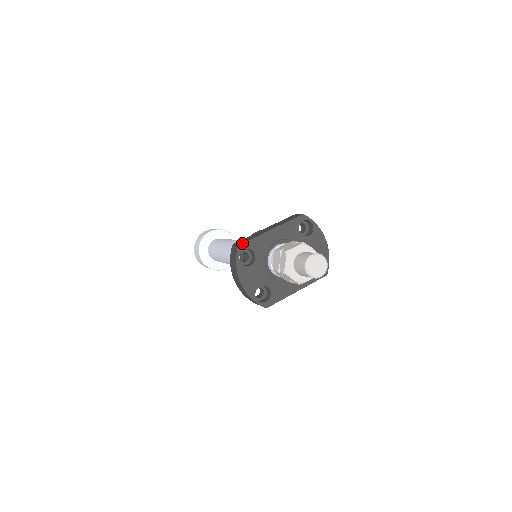
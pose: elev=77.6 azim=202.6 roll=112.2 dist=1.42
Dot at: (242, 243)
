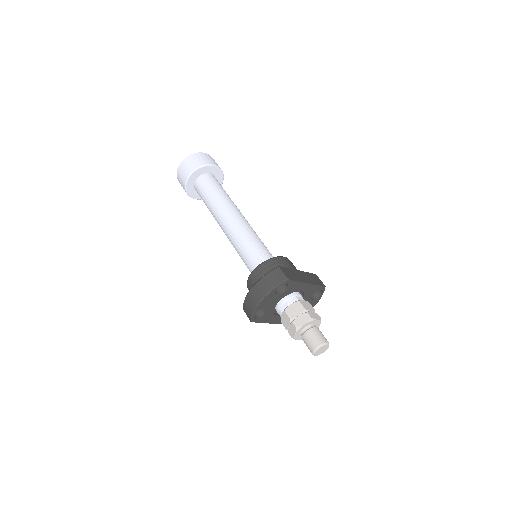
Dot at: (291, 279)
